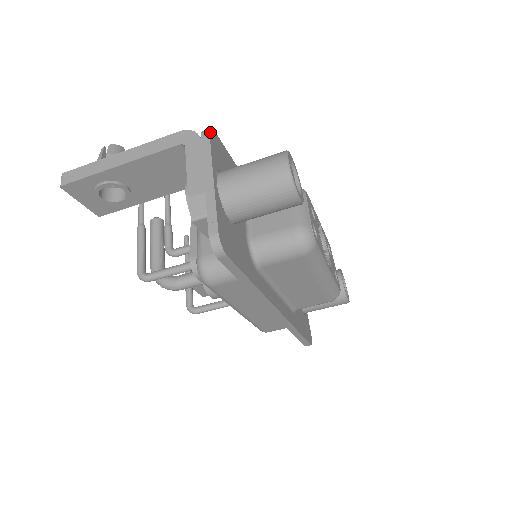
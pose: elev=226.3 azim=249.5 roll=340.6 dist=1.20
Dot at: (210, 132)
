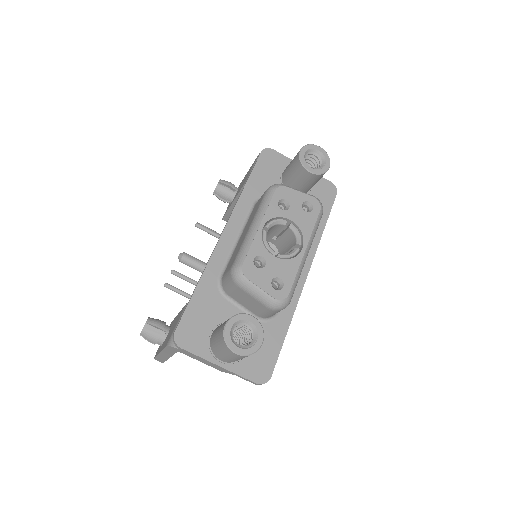
Dot at: (179, 345)
